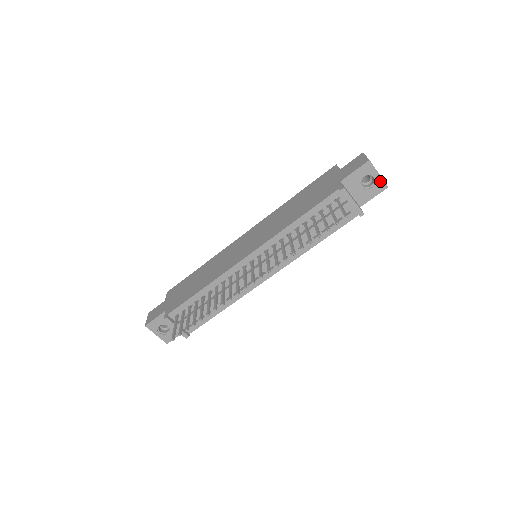
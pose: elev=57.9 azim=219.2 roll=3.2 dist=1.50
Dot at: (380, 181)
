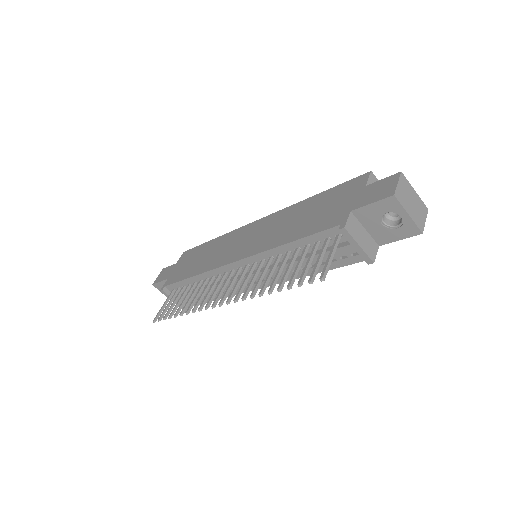
Dot at: (410, 223)
